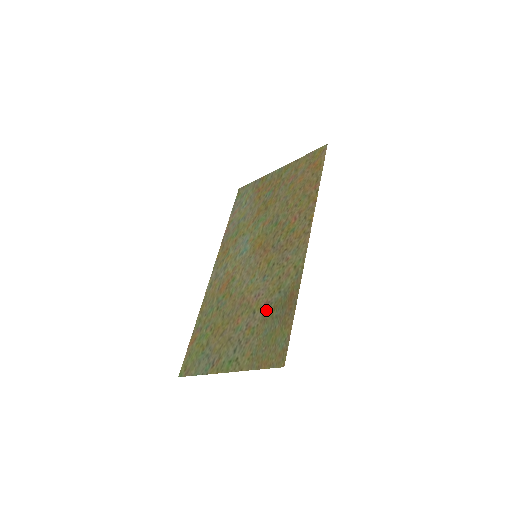
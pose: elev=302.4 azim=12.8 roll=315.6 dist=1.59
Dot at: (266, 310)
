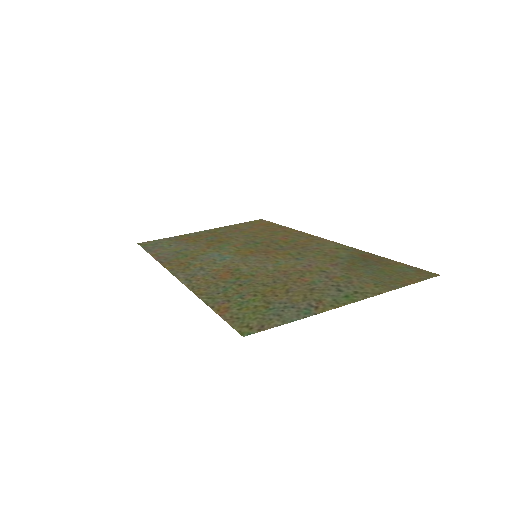
Dot at: (342, 266)
